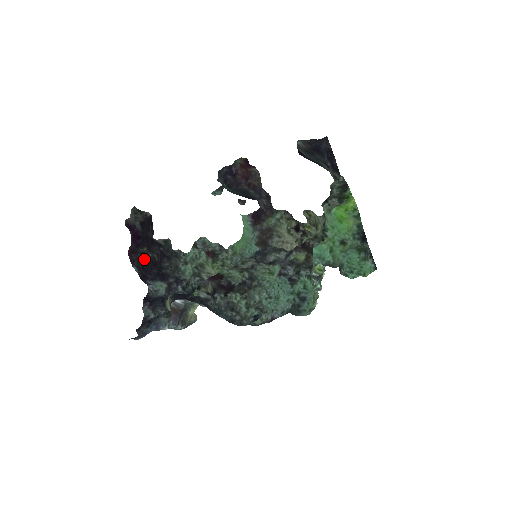
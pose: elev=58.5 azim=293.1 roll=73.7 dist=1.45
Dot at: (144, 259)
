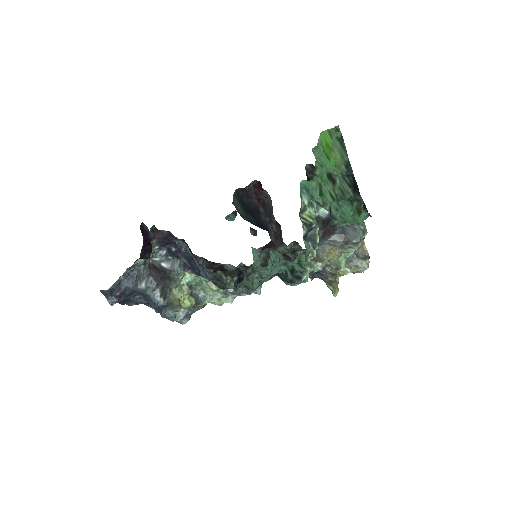
Dot at: occluded
